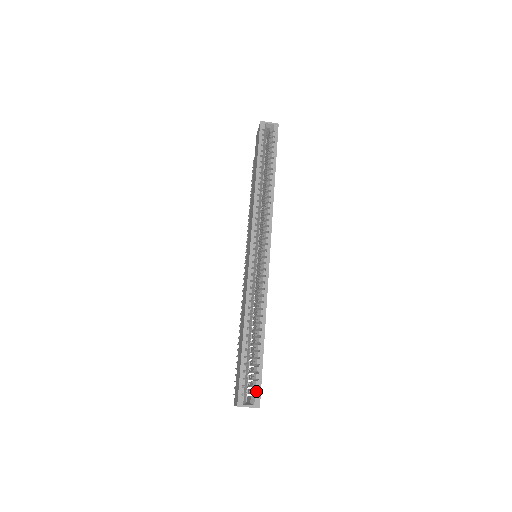
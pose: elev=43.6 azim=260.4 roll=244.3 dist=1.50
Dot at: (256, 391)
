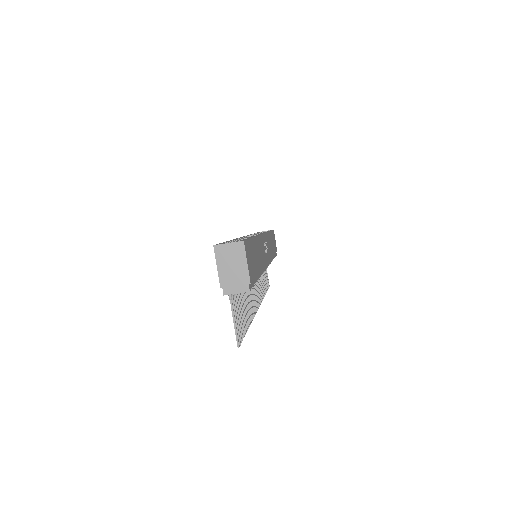
Dot at: (240, 240)
